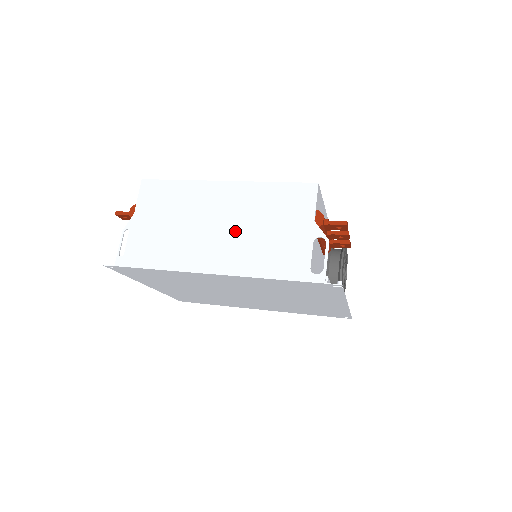
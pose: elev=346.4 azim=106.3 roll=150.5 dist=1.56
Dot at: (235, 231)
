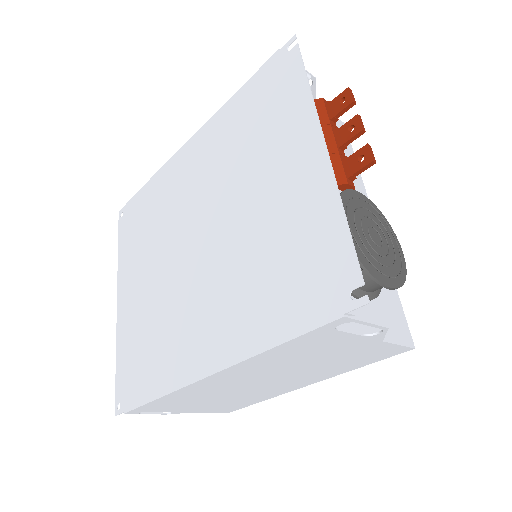
Dot at: occluded
